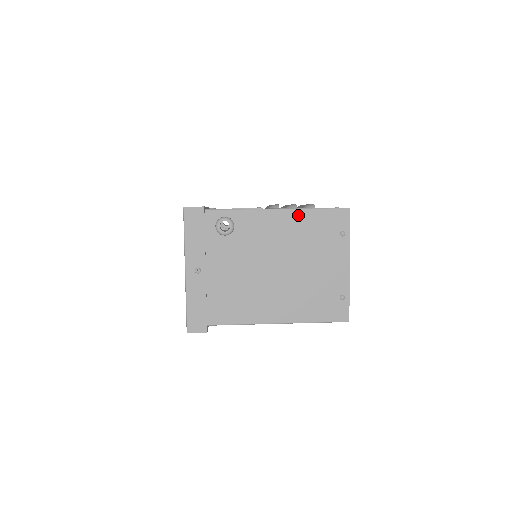
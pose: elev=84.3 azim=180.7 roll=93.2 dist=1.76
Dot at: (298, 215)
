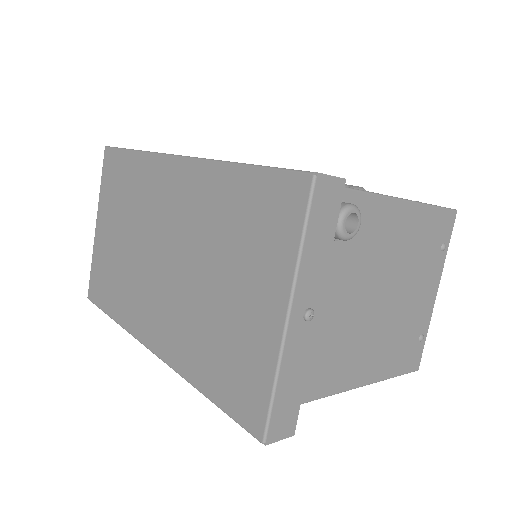
Dot at: (415, 213)
